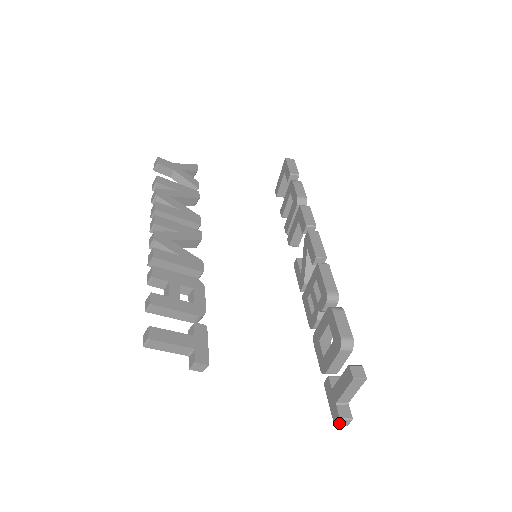
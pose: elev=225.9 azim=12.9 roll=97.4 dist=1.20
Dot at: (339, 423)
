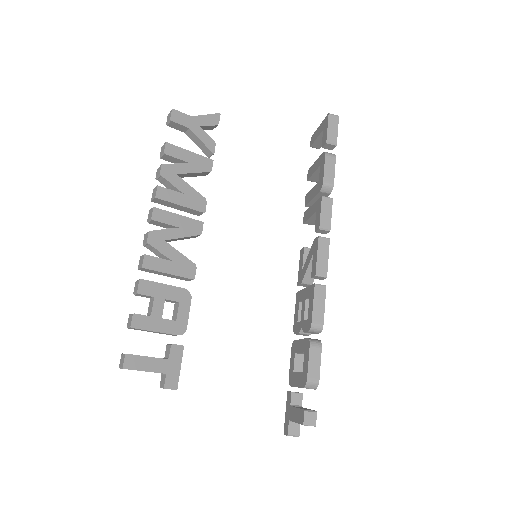
Dot at: (287, 435)
